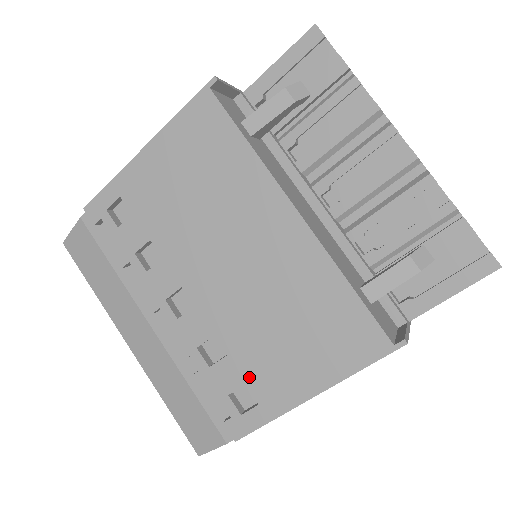
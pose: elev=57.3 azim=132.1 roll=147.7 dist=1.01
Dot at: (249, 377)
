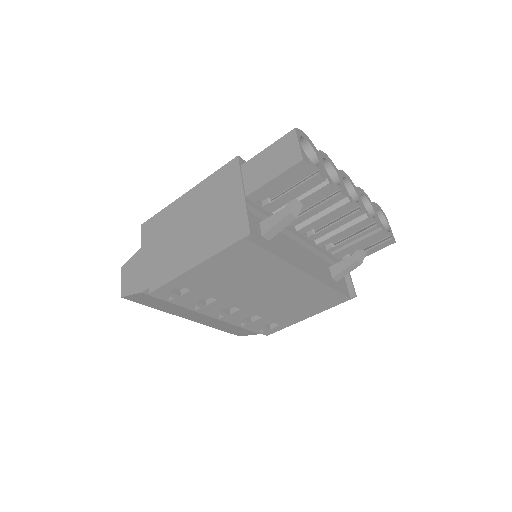
Dot at: (275, 320)
